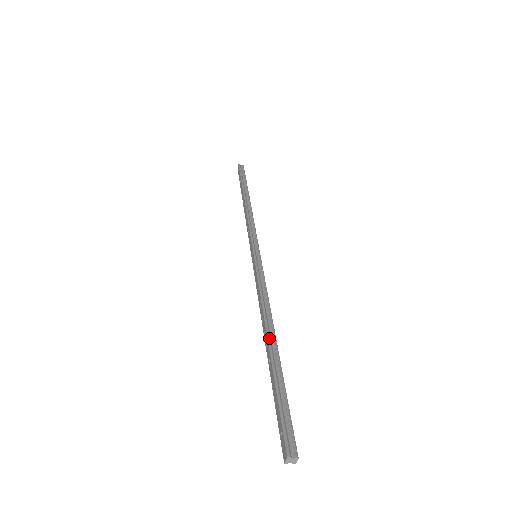
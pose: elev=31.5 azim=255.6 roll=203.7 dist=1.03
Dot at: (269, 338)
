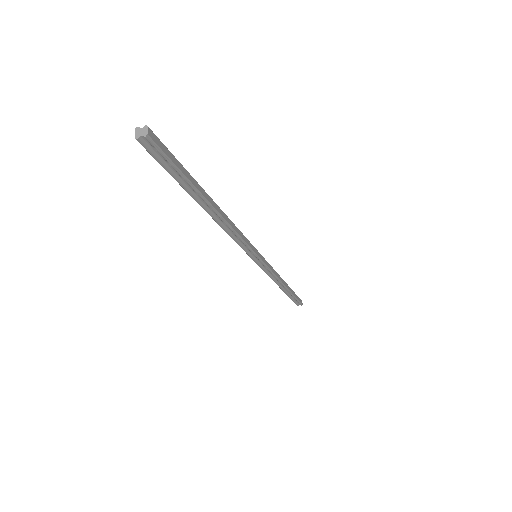
Dot at: occluded
